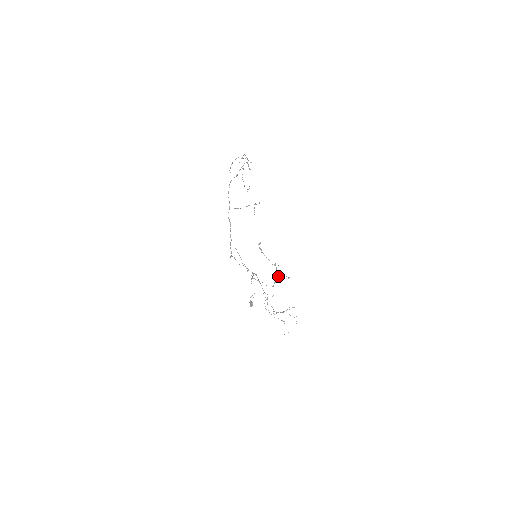
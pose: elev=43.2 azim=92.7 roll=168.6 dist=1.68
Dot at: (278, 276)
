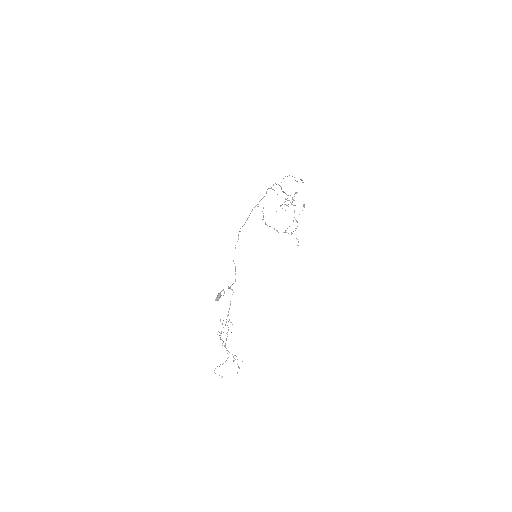
Dot at: (293, 231)
